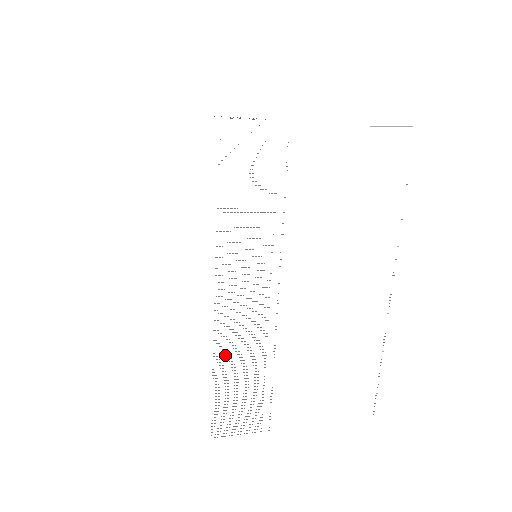
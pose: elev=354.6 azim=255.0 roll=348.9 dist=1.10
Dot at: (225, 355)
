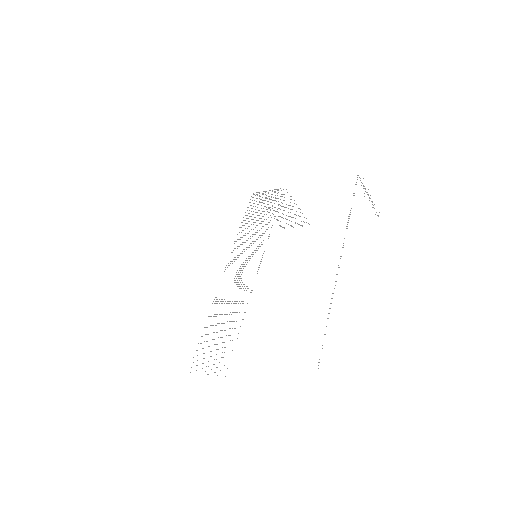
Dot at: occluded
